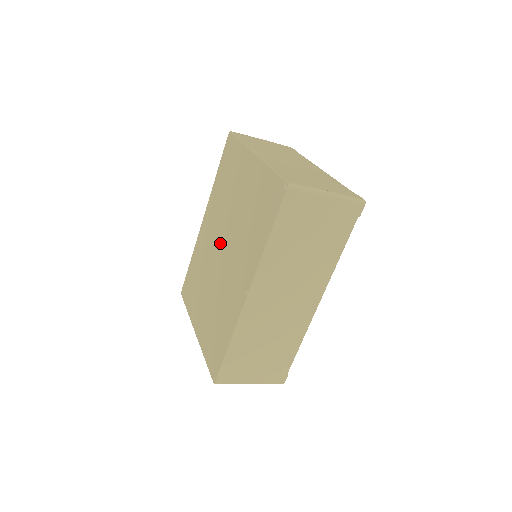
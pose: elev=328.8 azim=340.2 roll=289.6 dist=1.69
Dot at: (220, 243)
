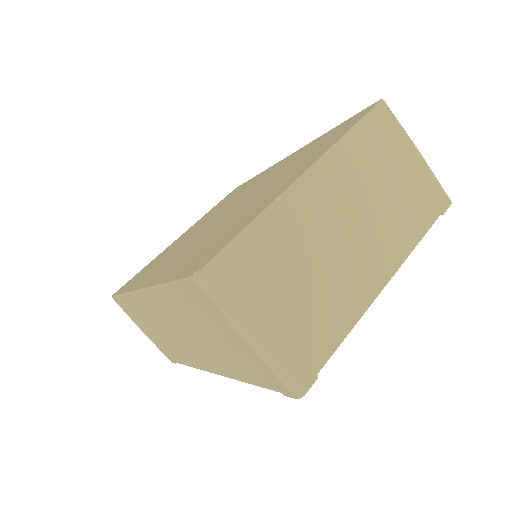
Dot at: (234, 205)
